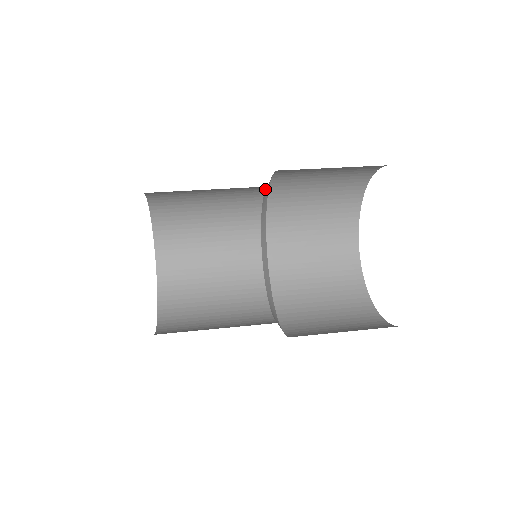
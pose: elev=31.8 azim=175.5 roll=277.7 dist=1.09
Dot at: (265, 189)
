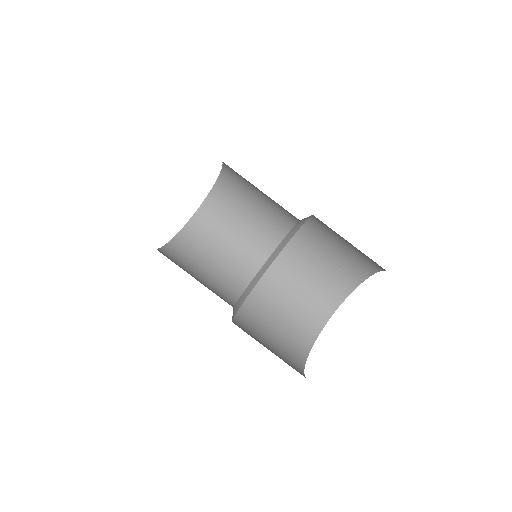
Dot at: occluded
